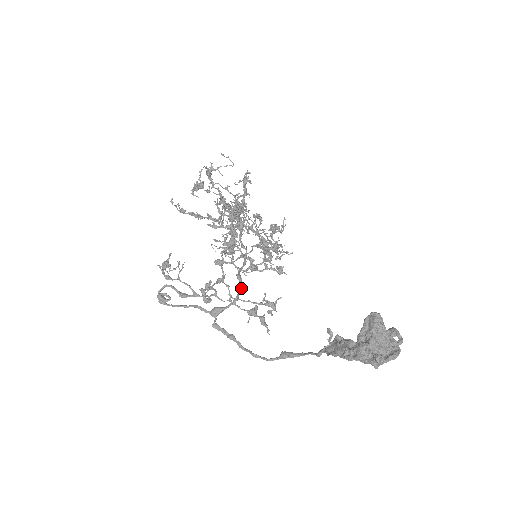
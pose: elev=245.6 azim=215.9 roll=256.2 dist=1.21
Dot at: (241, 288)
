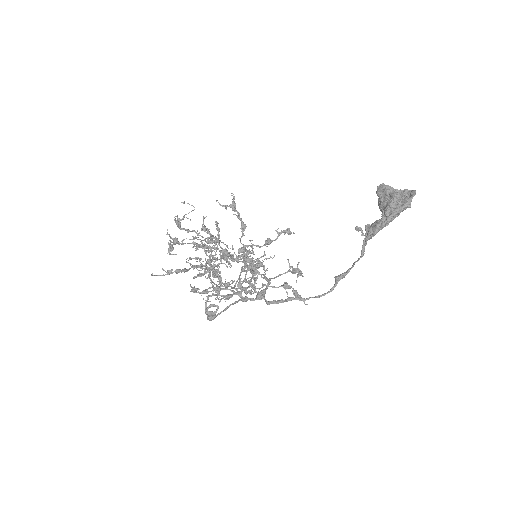
Dot at: (264, 276)
